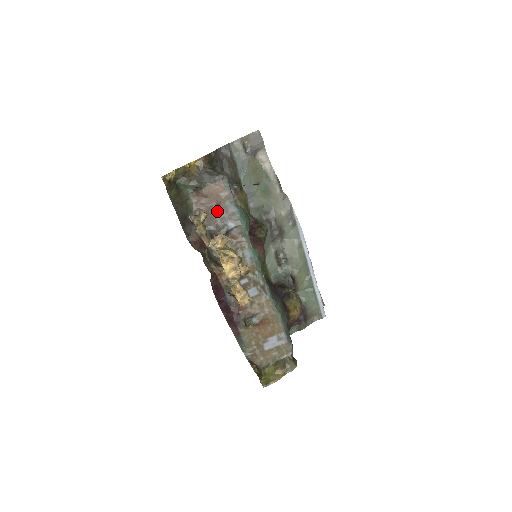
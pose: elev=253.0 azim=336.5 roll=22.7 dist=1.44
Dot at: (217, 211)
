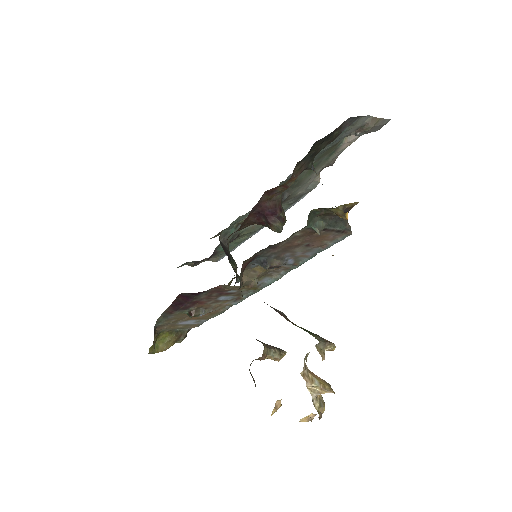
Dot at: (299, 248)
